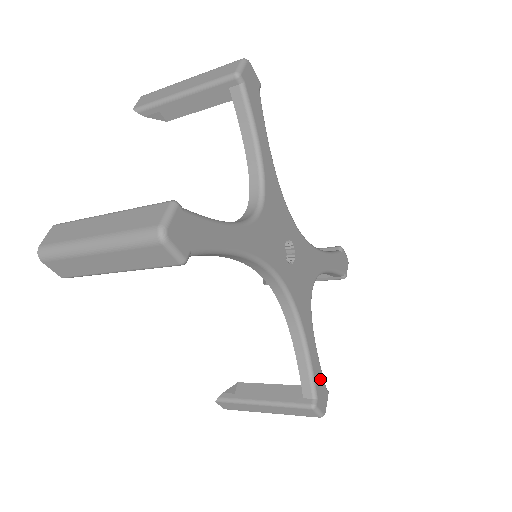
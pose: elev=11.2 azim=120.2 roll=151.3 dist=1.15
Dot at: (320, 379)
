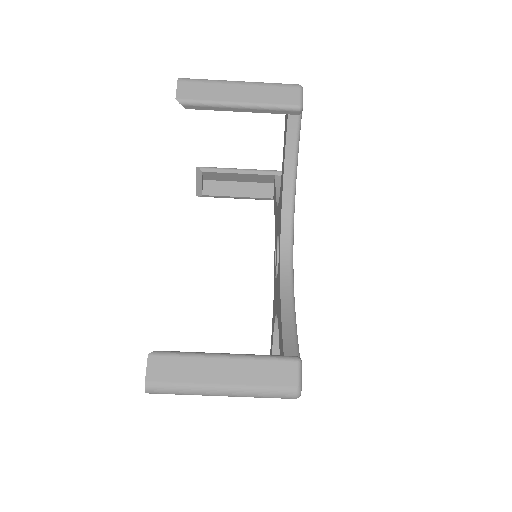
Dot at: occluded
